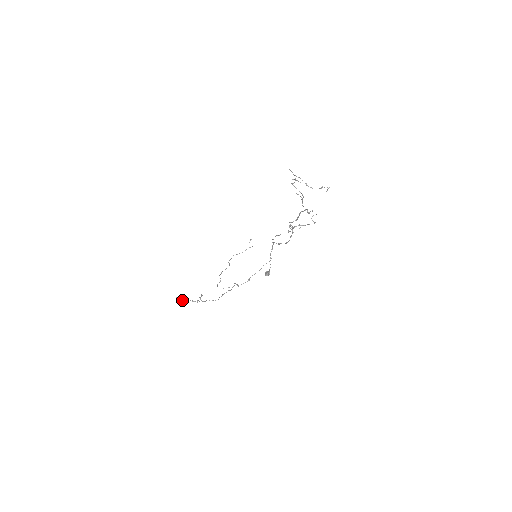
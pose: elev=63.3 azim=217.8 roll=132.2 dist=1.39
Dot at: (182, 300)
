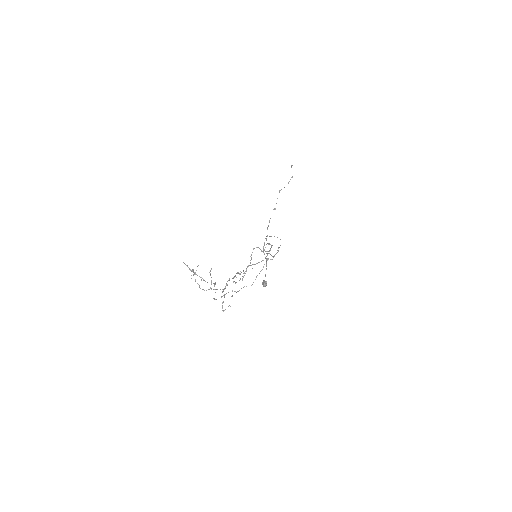
Dot at: (221, 297)
